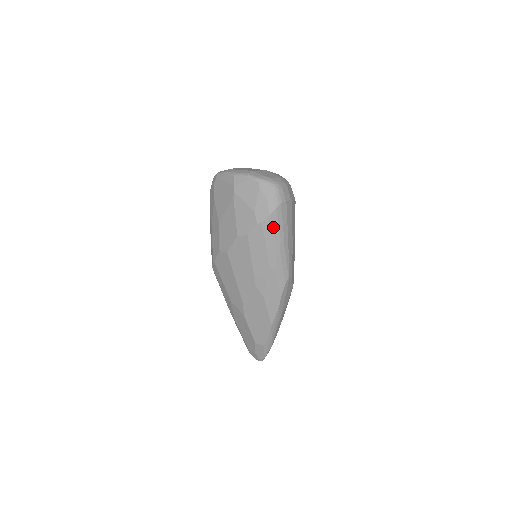
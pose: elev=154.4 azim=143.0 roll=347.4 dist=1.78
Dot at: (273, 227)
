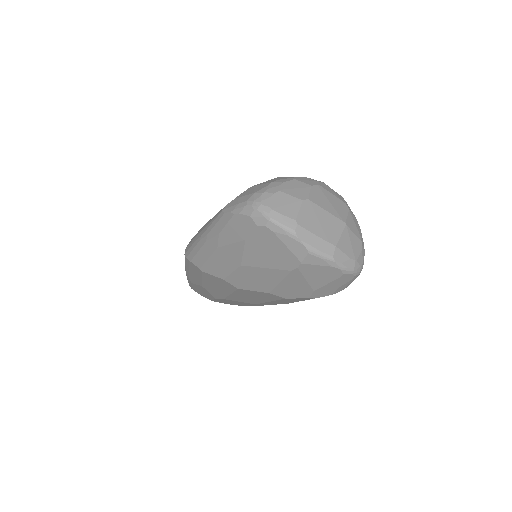
Dot at: occluded
